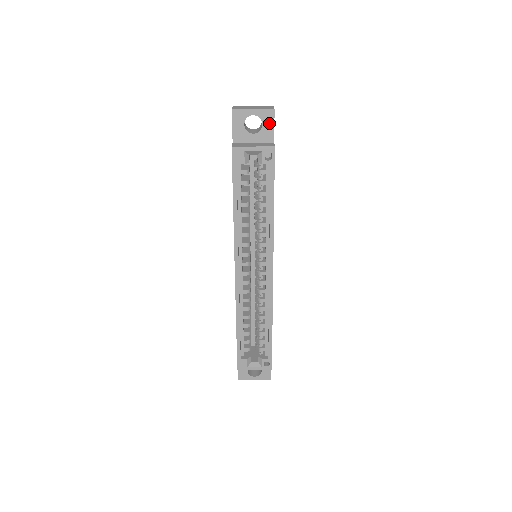
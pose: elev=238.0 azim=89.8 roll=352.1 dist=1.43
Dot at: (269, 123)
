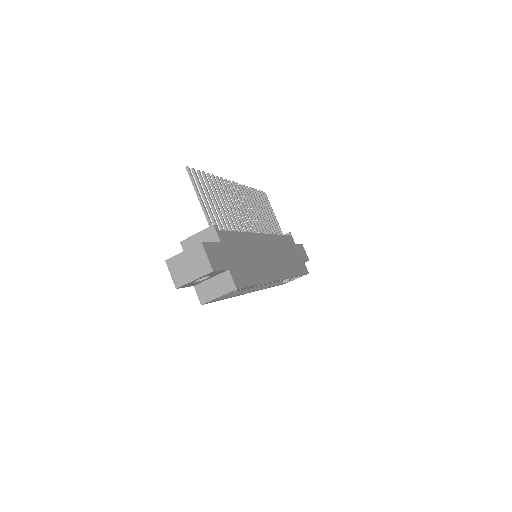
Dot at: (215, 273)
